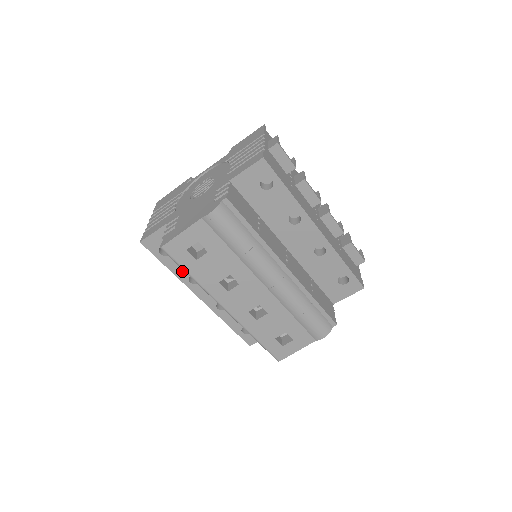
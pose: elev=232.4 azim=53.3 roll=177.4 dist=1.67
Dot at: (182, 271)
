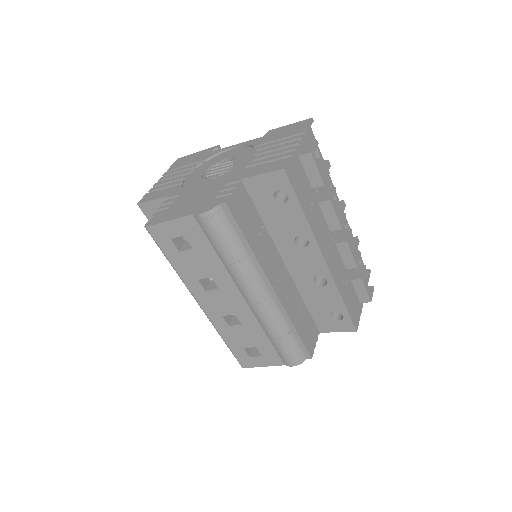
Dot at: occluded
